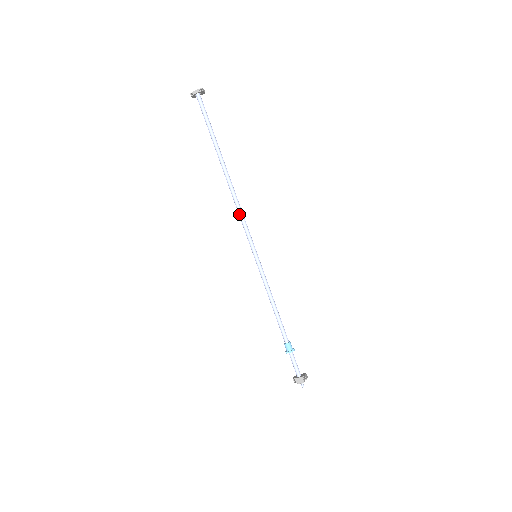
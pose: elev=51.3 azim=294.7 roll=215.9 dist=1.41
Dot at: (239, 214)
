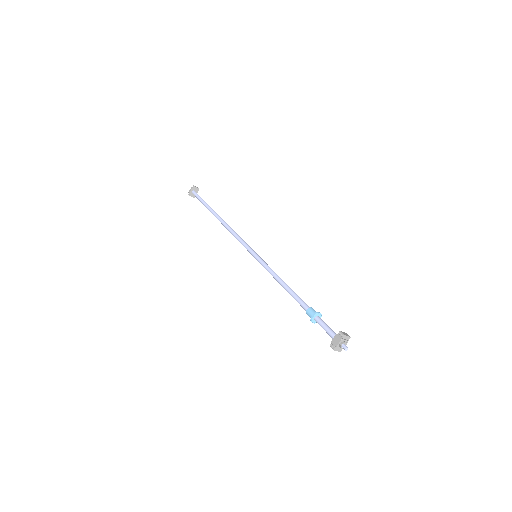
Dot at: (234, 236)
